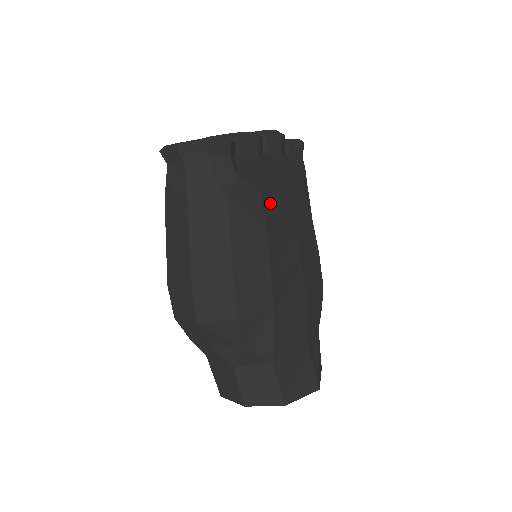
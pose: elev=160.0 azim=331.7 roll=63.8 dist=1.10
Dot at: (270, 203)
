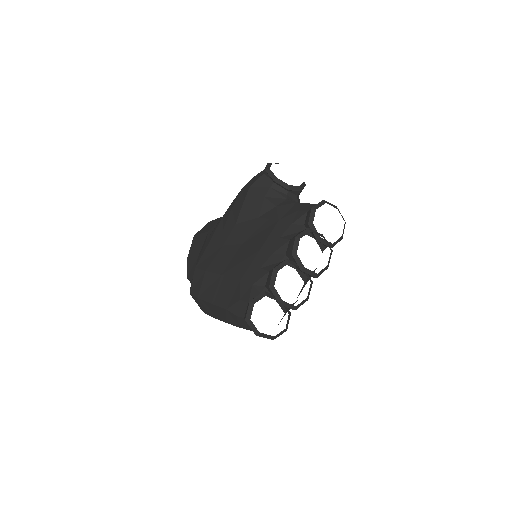
Dot at: occluded
